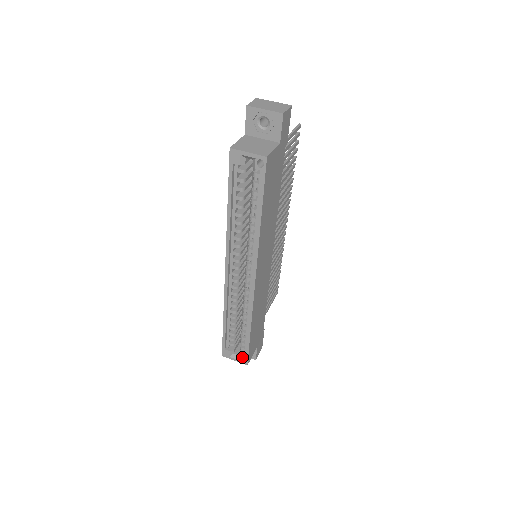
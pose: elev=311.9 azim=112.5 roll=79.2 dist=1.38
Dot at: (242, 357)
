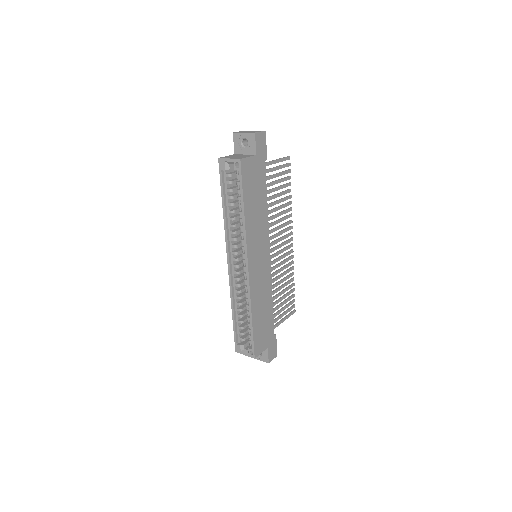
Dot at: (250, 350)
